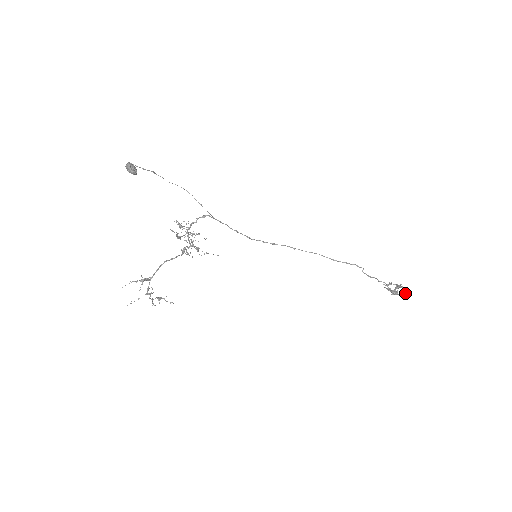
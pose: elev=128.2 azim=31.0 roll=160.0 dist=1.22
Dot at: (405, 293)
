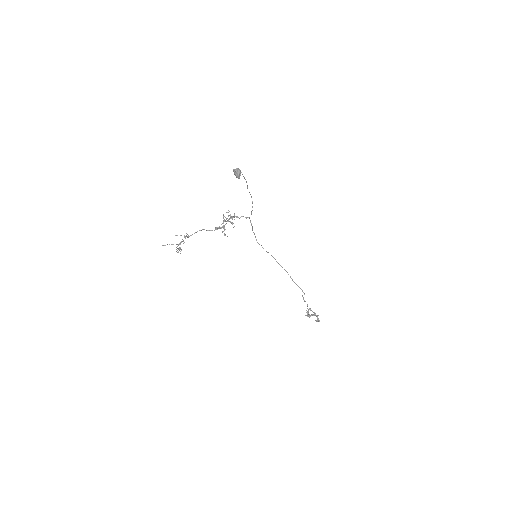
Dot at: (317, 321)
